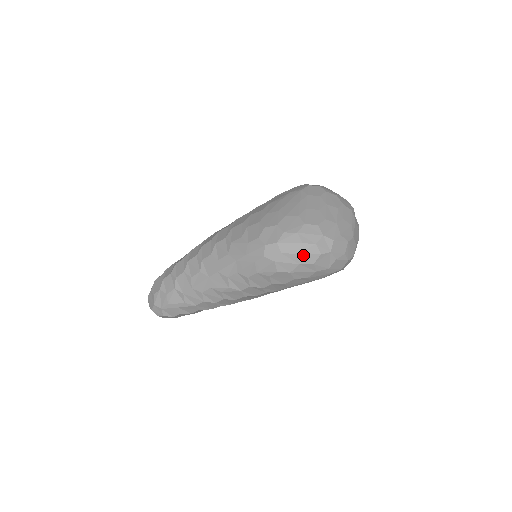
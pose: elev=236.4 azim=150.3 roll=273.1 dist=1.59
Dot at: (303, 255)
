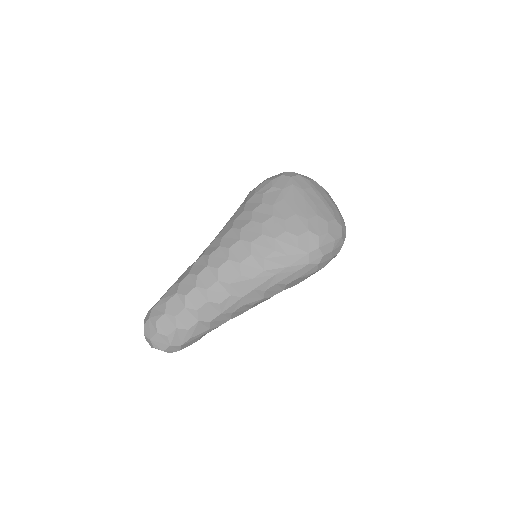
Dot at: (335, 250)
